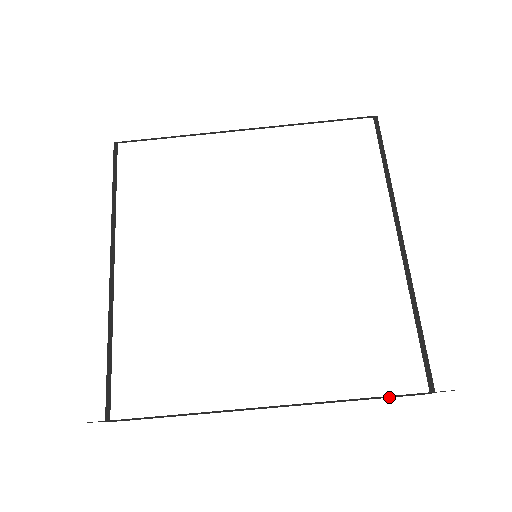
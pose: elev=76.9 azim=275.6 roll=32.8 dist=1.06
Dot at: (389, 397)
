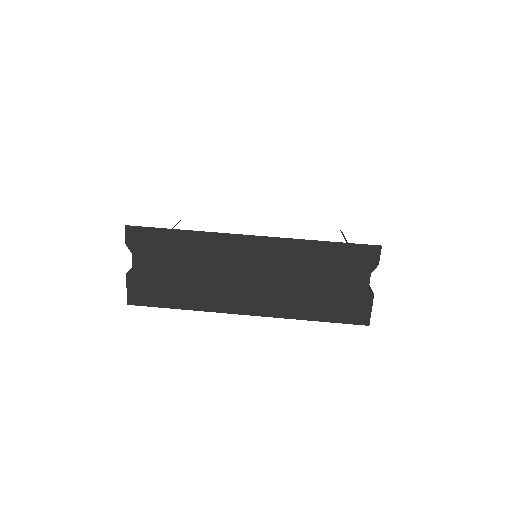
Dot at: (341, 312)
